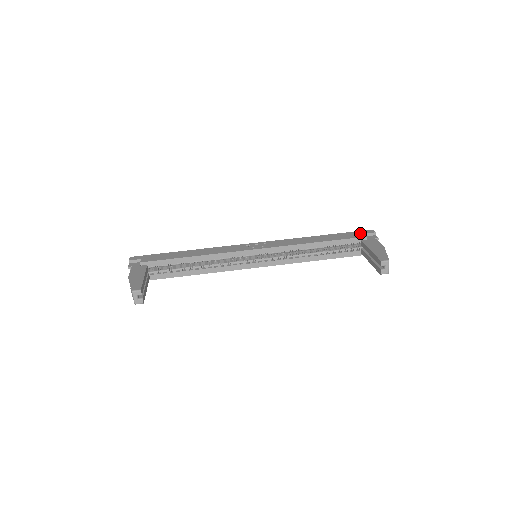
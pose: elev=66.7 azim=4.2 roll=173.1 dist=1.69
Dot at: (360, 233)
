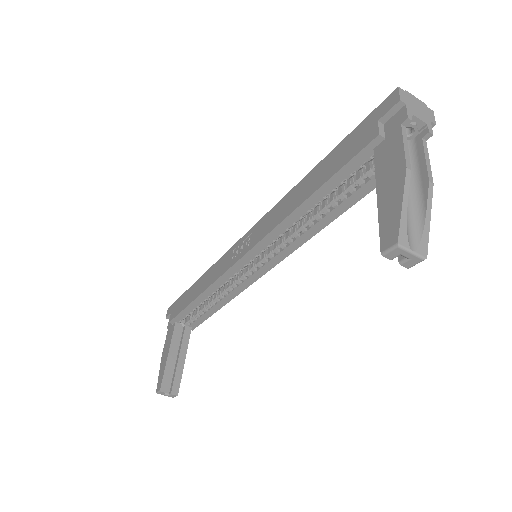
Dot at: (370, 124)
